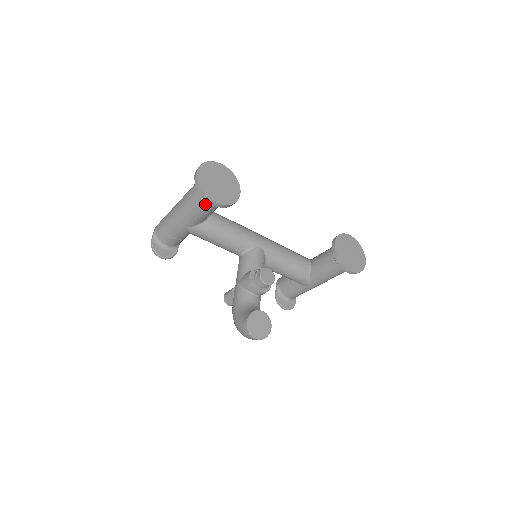
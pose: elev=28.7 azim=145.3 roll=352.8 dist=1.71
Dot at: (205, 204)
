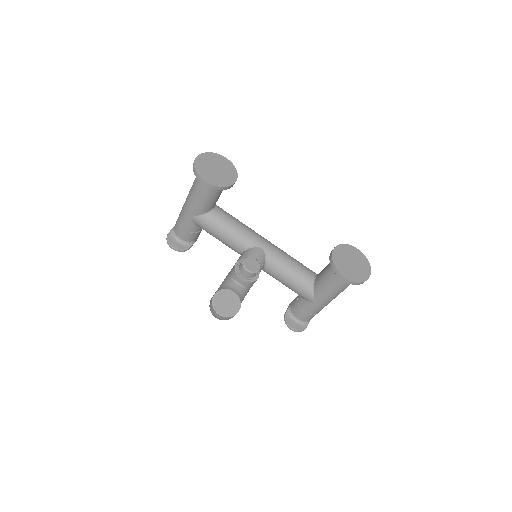
Dot at: (202, 188)
